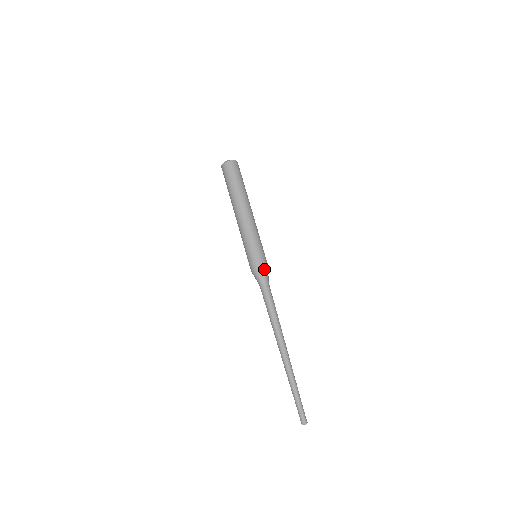
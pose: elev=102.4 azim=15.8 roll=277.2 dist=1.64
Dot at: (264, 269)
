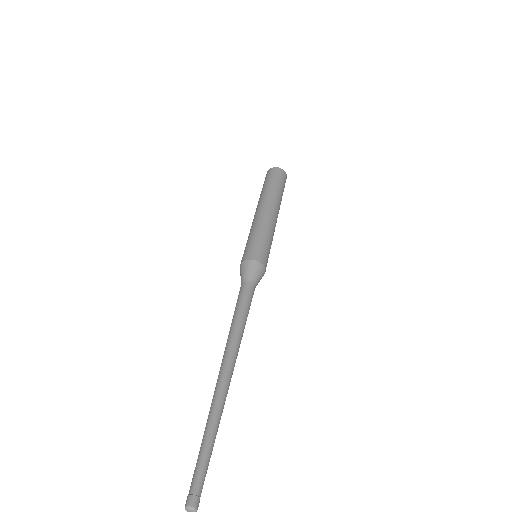
Dot at: (250, 264)
